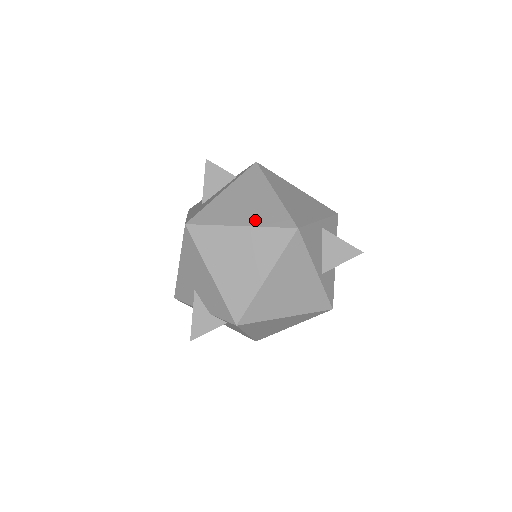
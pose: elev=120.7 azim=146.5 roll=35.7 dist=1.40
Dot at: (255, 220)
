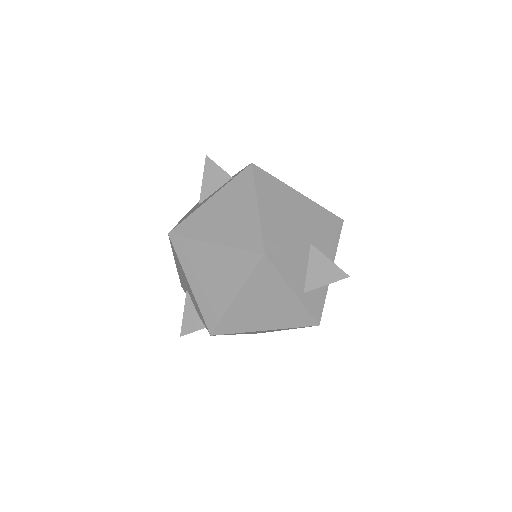
Dot at: (228, 238)
